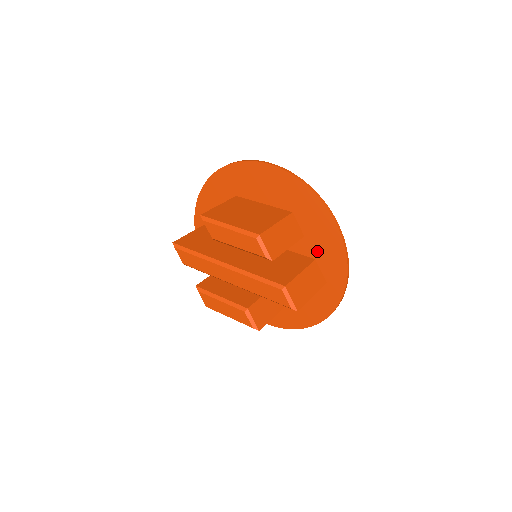
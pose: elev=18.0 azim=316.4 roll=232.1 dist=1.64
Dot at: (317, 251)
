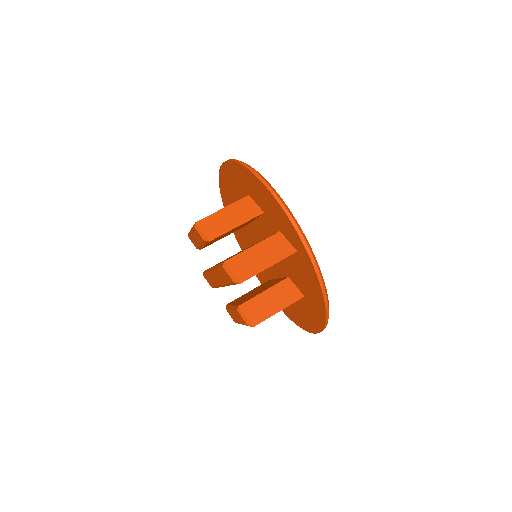
Dot at: (275, 221)
